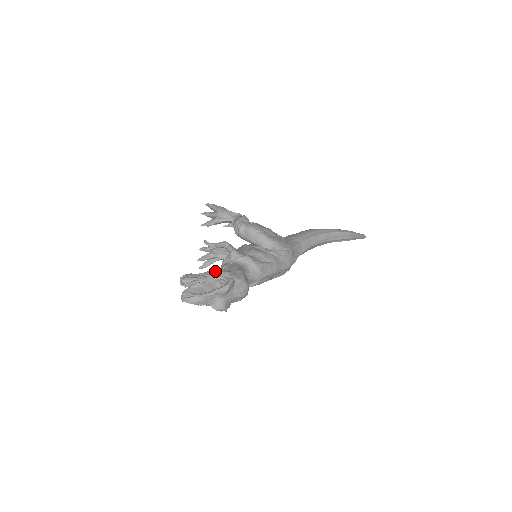
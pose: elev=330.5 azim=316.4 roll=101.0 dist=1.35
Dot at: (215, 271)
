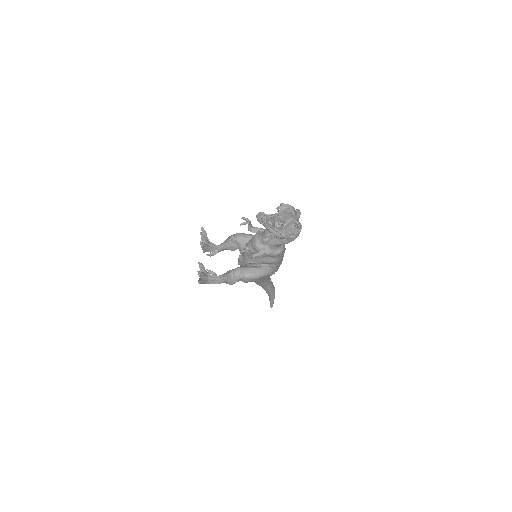
Dot at: occluded
